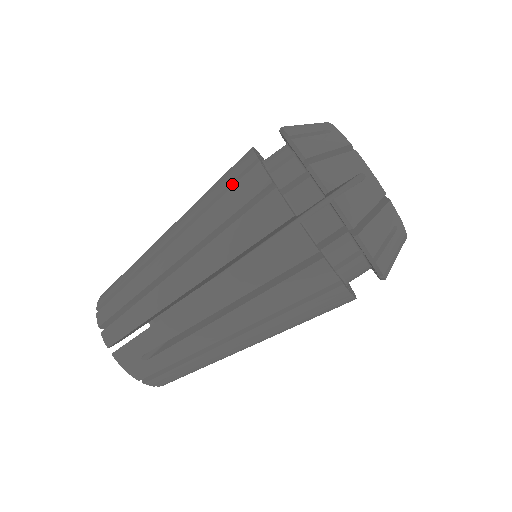
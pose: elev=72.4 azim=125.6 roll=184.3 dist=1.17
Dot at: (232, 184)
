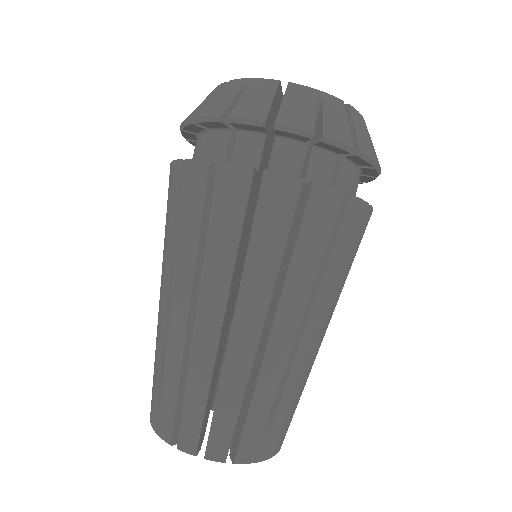
Dot at: (205, 206)
